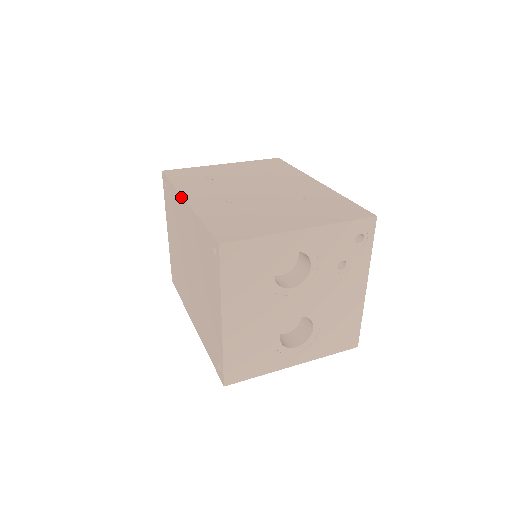
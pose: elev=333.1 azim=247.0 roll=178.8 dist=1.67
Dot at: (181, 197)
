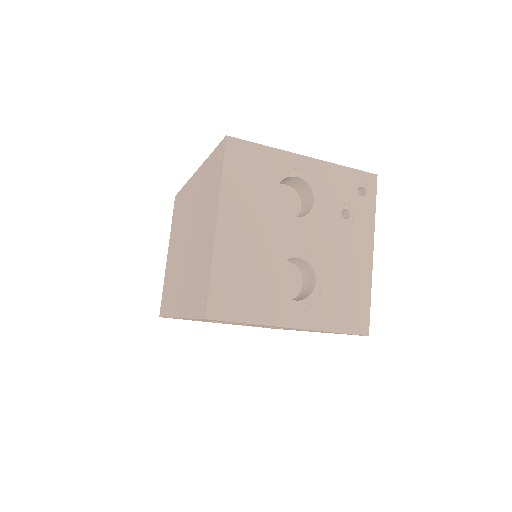
Dot at: (192, 177)
